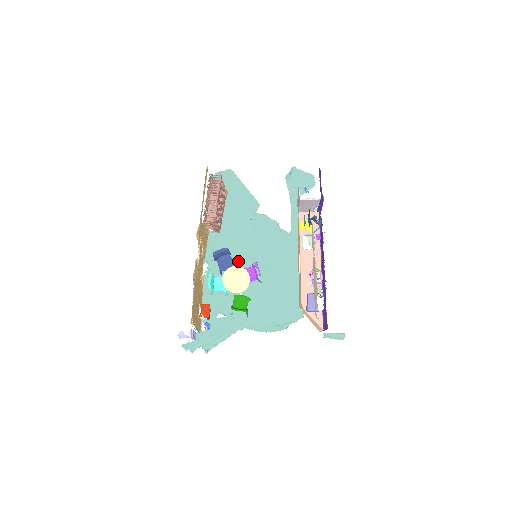
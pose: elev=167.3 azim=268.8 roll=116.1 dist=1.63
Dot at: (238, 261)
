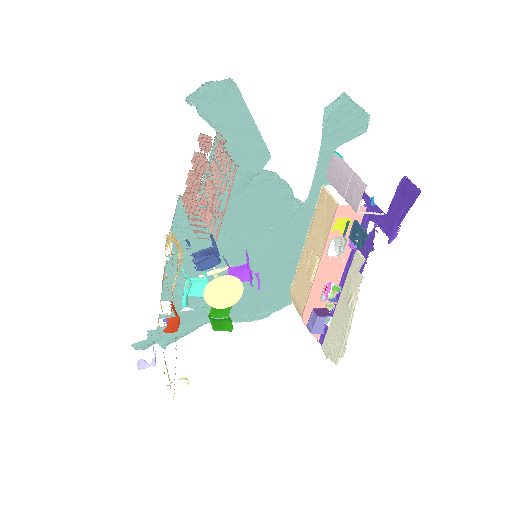
Dot at: (220, 241)
